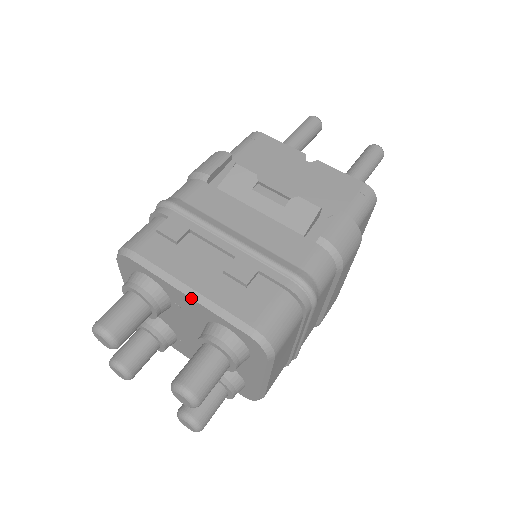
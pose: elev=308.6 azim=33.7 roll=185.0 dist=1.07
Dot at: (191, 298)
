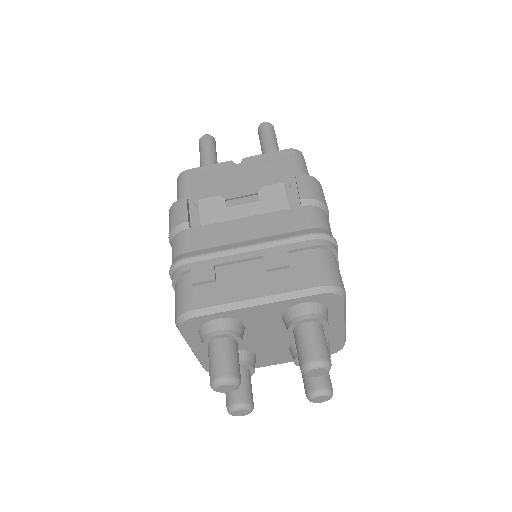
Dot at: (263, 304)
